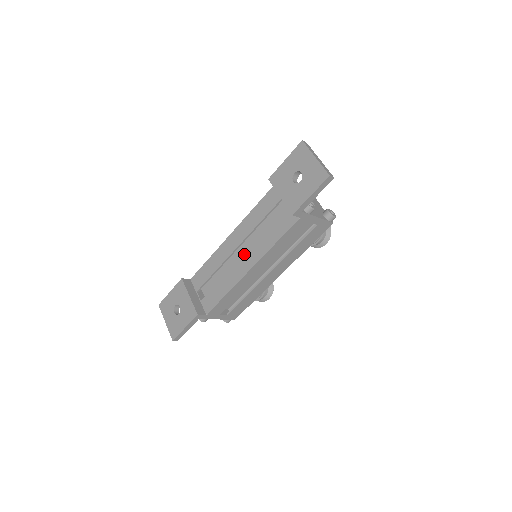
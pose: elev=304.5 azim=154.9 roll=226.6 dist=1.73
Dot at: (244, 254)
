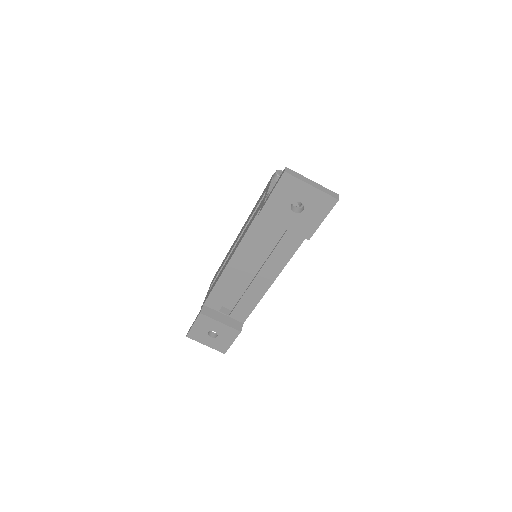
Dot at: (258, 273)
